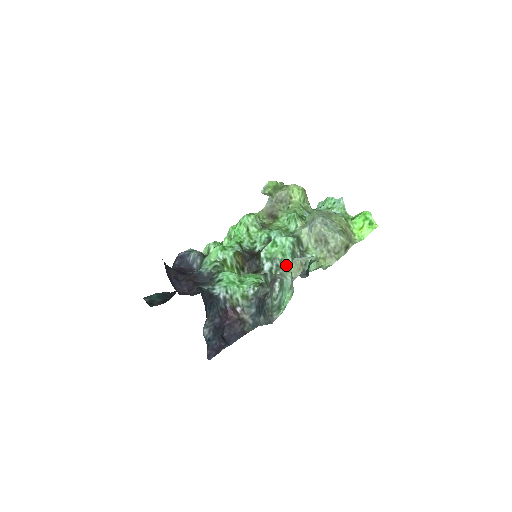
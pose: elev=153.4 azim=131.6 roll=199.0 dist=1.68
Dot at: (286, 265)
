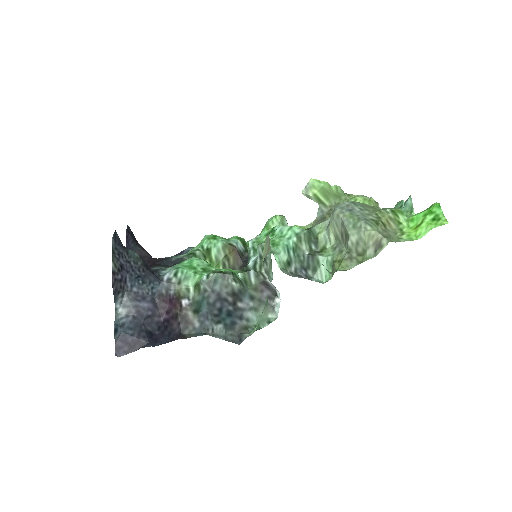
Dot at: (268, 254)
